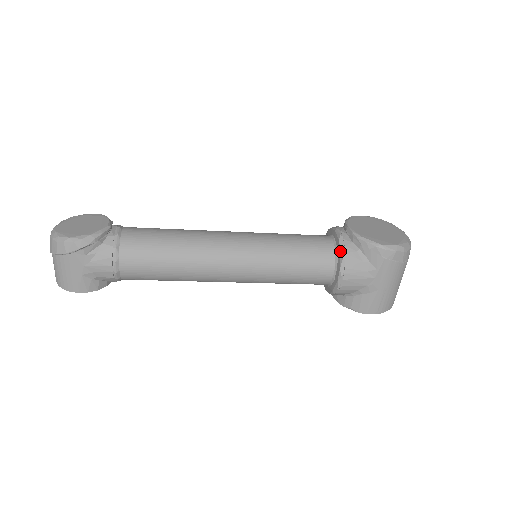
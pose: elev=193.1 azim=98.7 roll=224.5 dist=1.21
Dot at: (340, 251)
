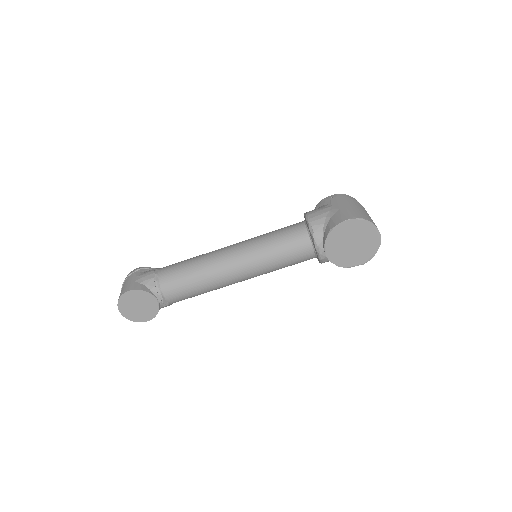
Dot at: occluded
